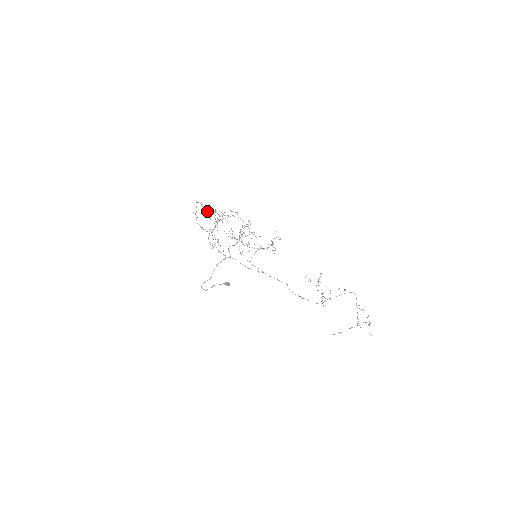
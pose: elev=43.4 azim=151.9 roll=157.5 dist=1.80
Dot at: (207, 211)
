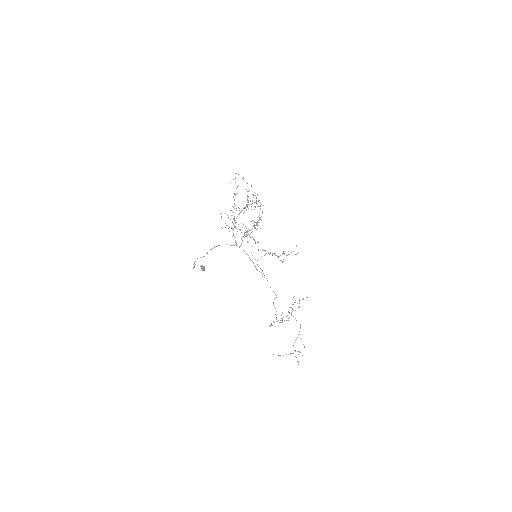
Dot at: occluded
